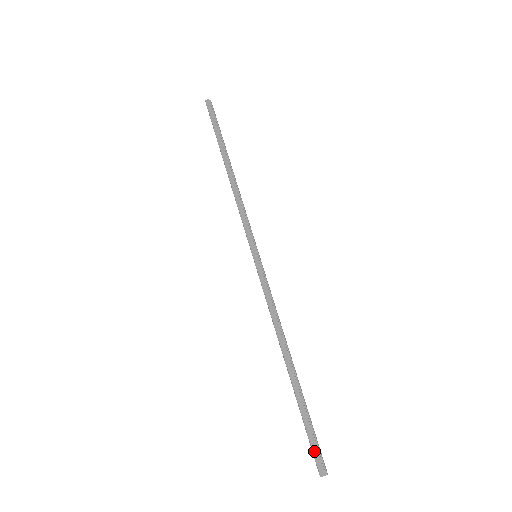
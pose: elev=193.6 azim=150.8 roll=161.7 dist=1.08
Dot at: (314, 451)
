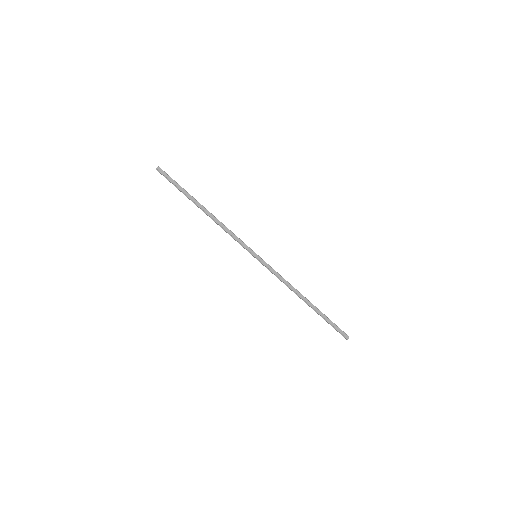
Dot at: (340, 331)
